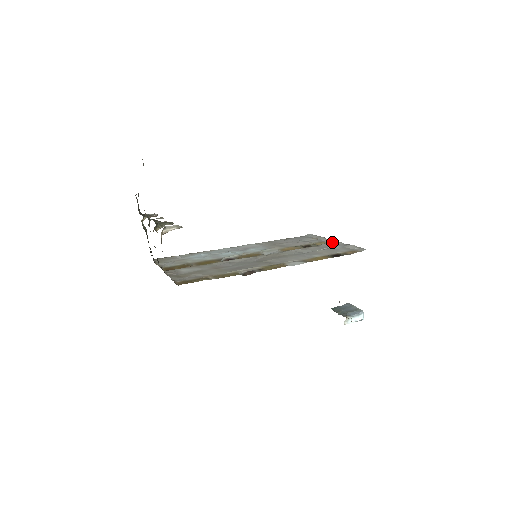
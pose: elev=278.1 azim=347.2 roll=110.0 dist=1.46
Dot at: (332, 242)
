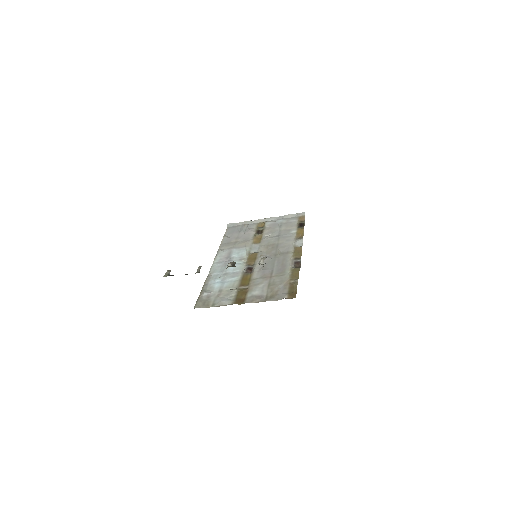
Dot at: (265, 220)
